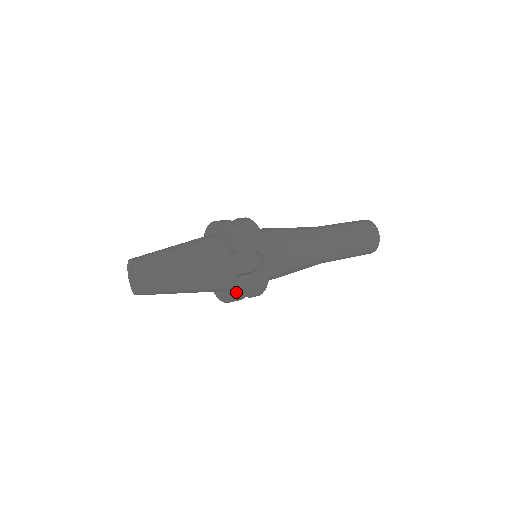
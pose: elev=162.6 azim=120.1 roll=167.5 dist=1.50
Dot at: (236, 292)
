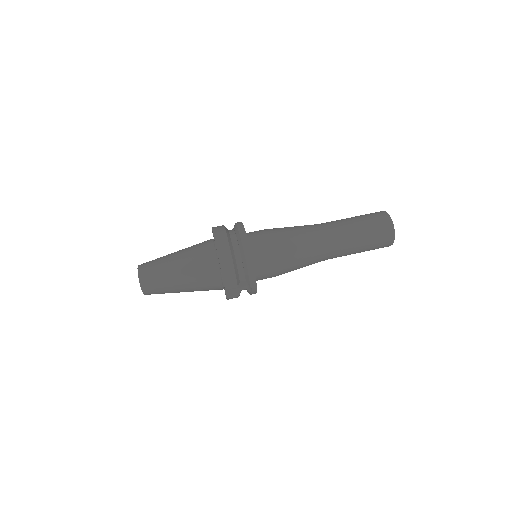
Dot at: occluded
